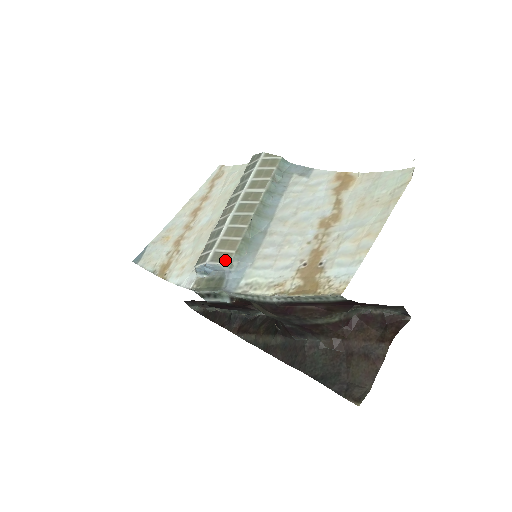
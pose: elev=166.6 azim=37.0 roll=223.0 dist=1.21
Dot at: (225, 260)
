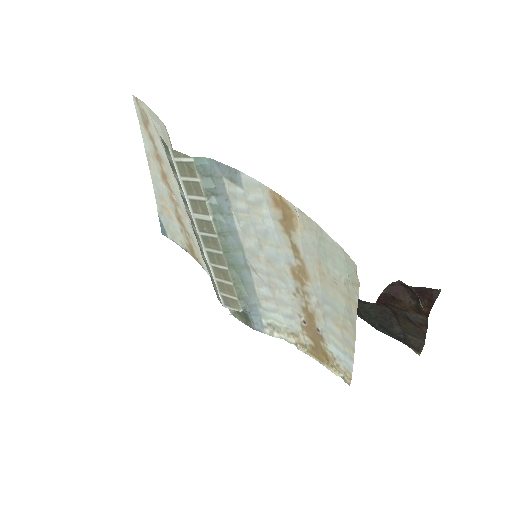
Dot at: (235, 307)
